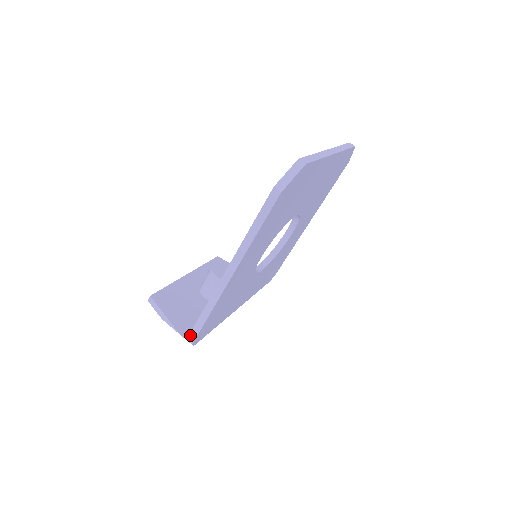
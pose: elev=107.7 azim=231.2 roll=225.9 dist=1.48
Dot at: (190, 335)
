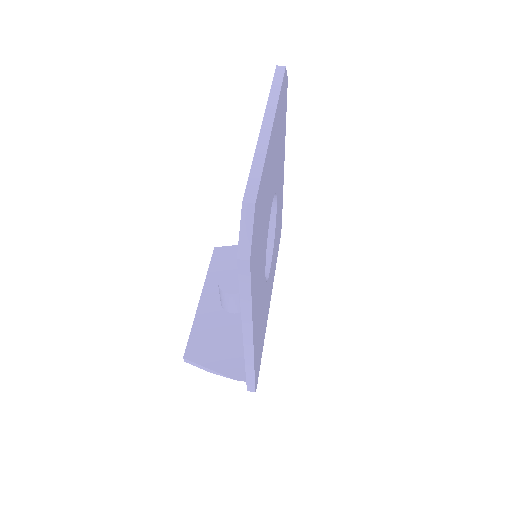
Dot at: (248, 388)
